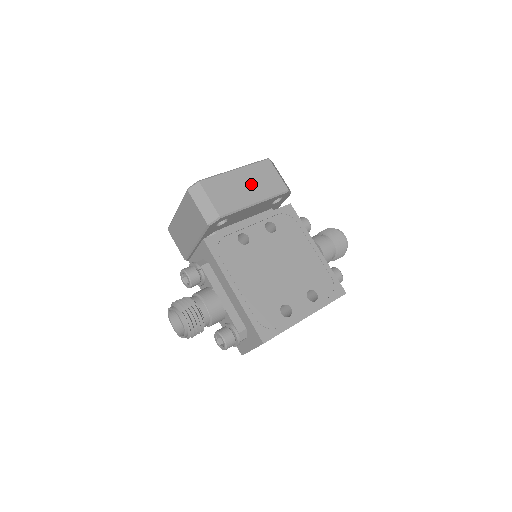
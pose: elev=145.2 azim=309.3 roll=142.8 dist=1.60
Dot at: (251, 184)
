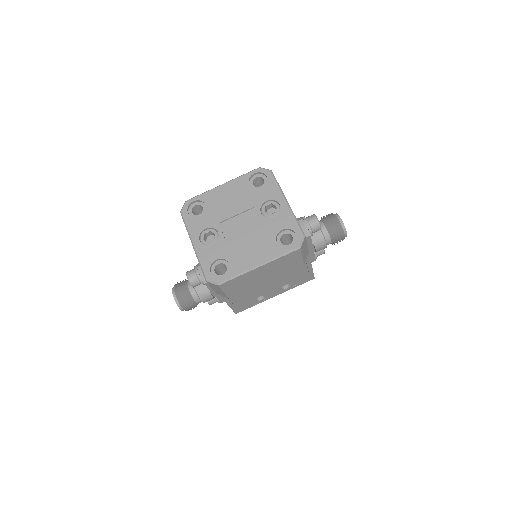
Dot at: (269, 272)
